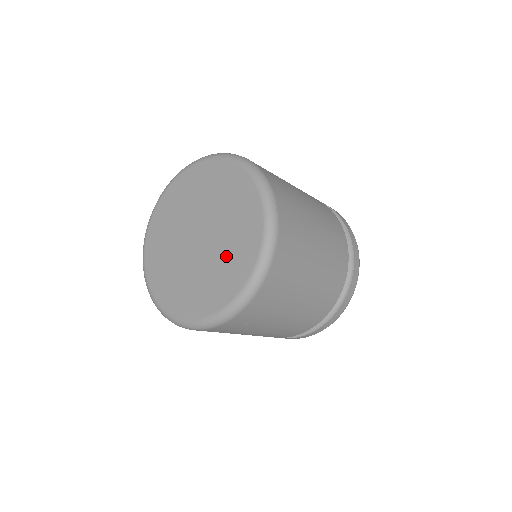
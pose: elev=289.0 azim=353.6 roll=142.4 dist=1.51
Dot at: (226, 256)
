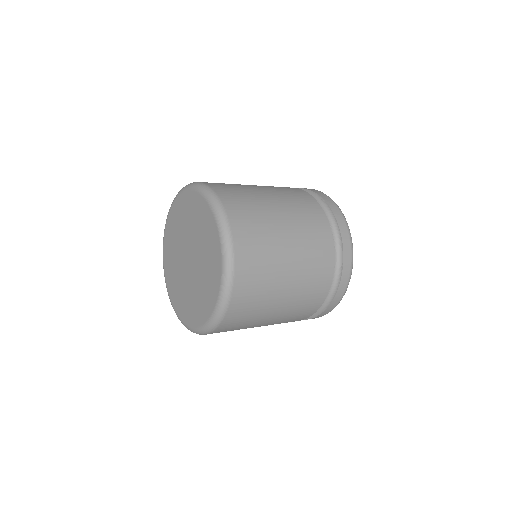
Dot at: (197, 295)
